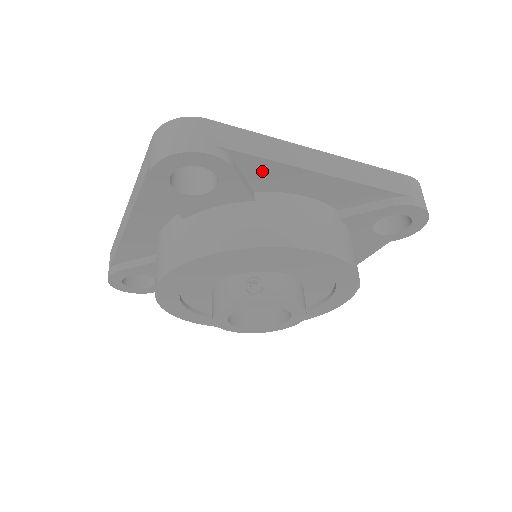
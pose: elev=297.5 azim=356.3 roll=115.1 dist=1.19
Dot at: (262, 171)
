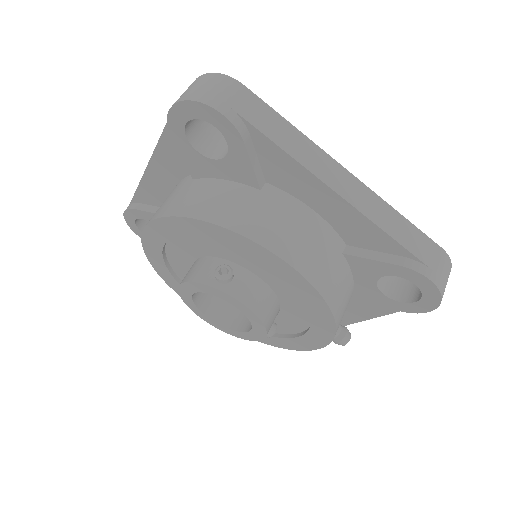
Dot at: (276, 161)
